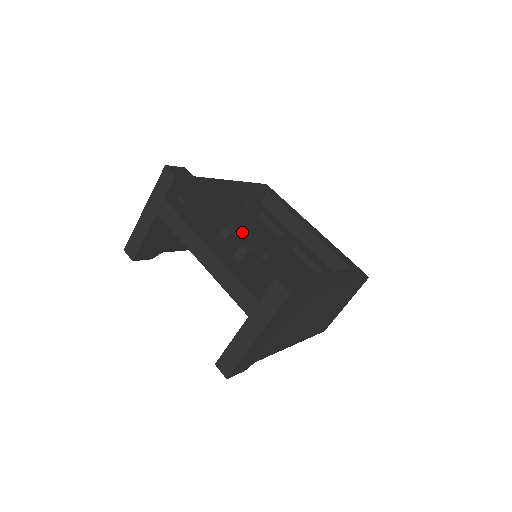
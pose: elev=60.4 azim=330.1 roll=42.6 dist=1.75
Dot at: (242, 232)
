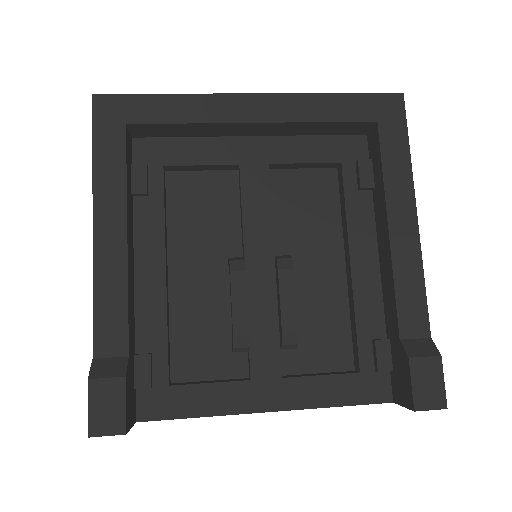
Dot at: (247, 314)
